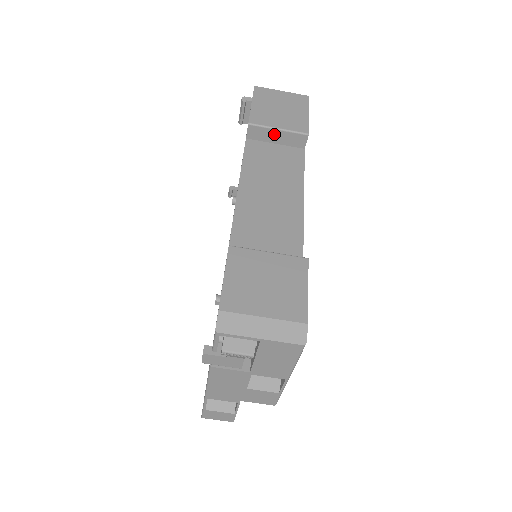
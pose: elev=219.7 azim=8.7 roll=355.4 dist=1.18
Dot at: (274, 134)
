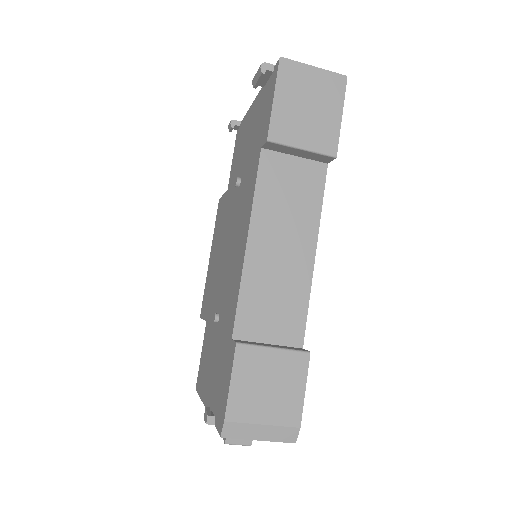
Dot at: (296, 151)
